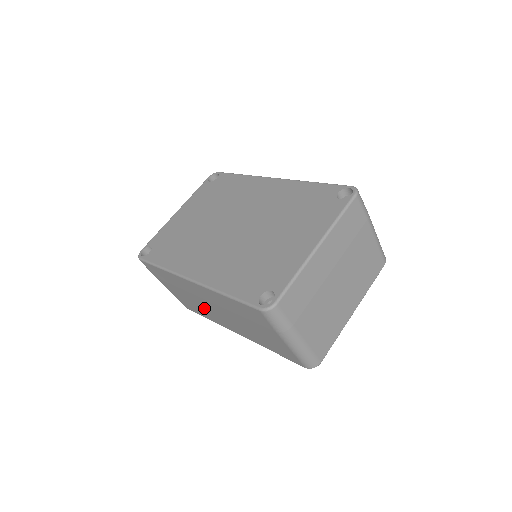
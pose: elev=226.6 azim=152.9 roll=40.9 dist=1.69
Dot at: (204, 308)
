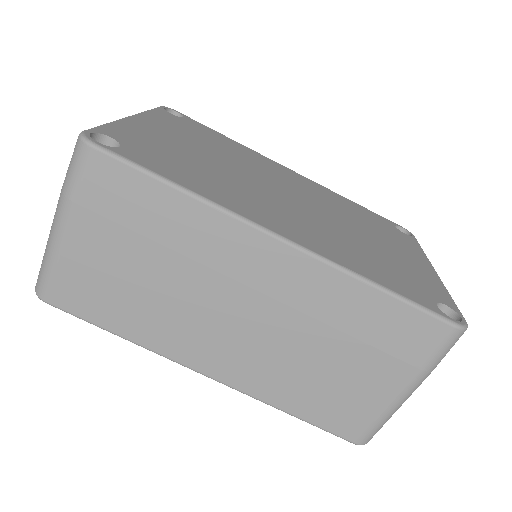
Dot at: (179, 307)
